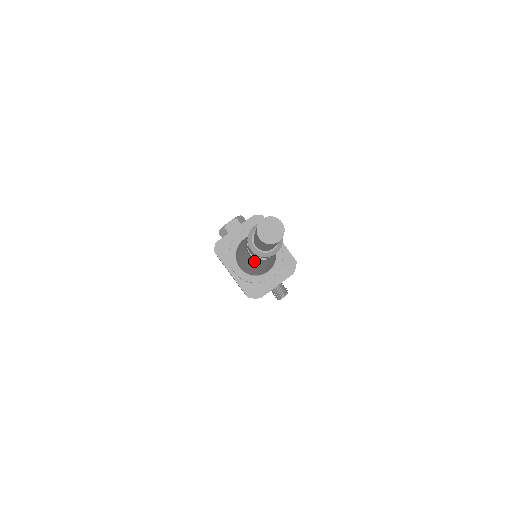
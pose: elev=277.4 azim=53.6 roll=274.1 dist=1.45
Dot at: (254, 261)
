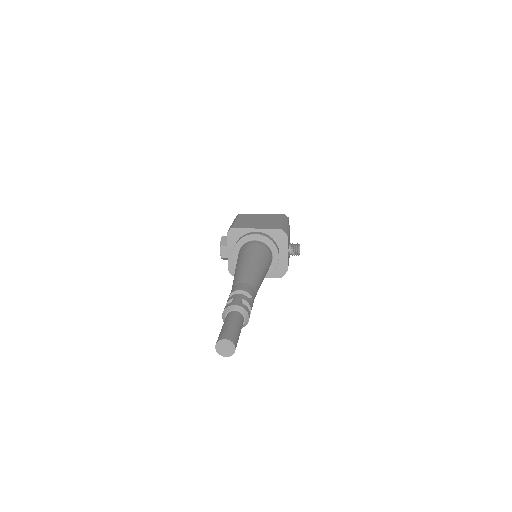
Dot at: occluded
